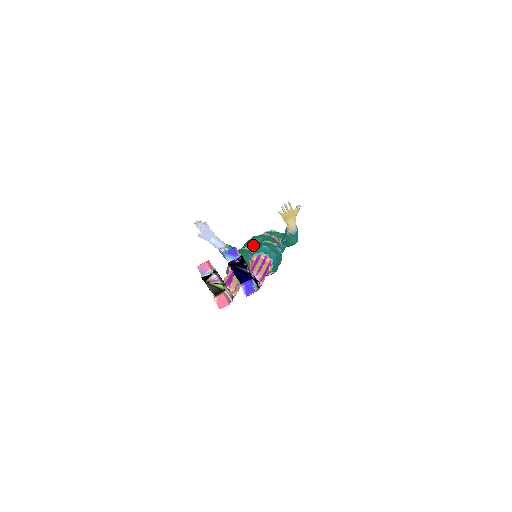
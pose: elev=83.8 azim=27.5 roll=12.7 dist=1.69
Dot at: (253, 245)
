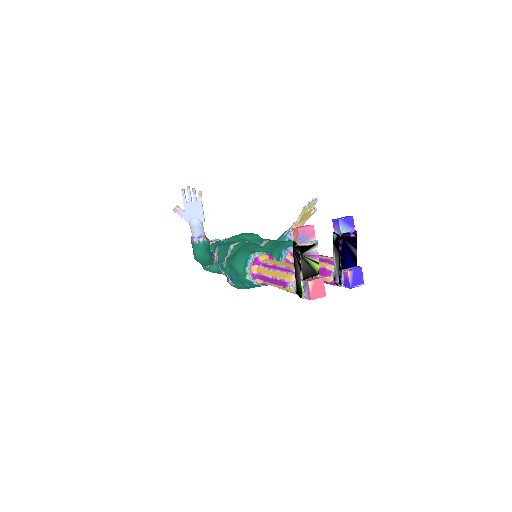
Dot at: (252, 241)
